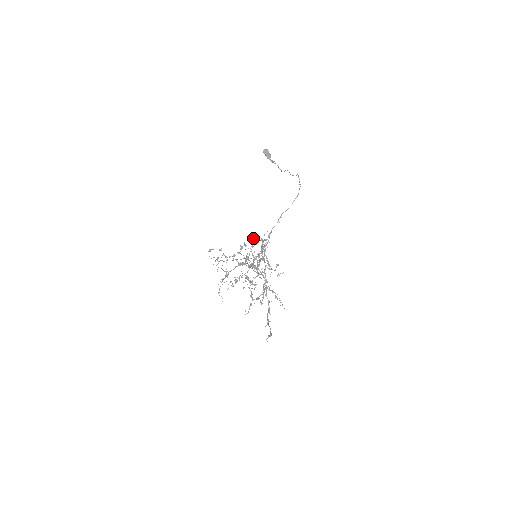
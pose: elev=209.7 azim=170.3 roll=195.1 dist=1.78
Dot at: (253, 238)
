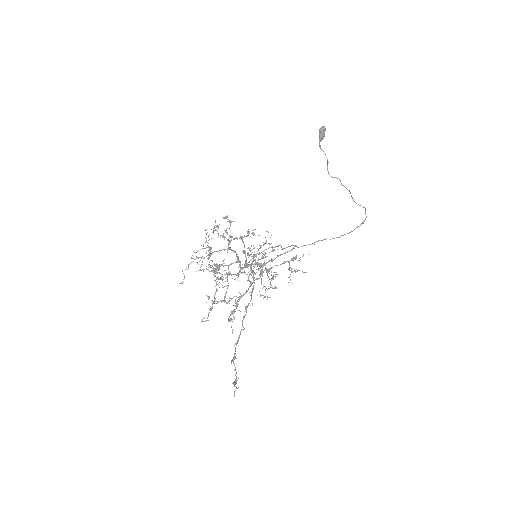
Dot at: (271, 235)
